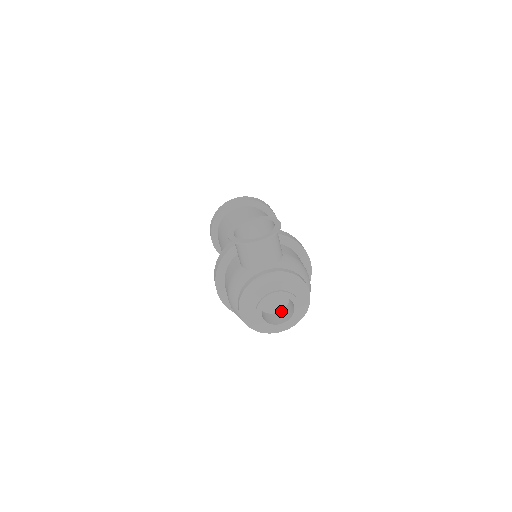
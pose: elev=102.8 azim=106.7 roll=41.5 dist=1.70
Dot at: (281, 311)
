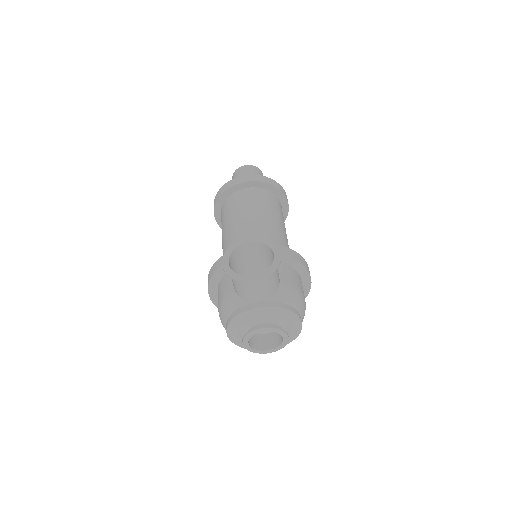
Dot at: (271, 333)
